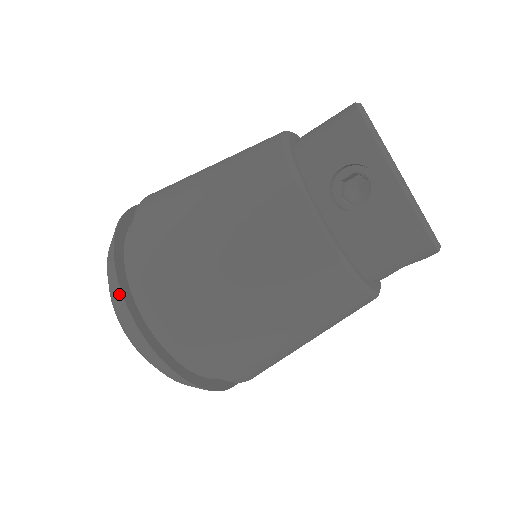
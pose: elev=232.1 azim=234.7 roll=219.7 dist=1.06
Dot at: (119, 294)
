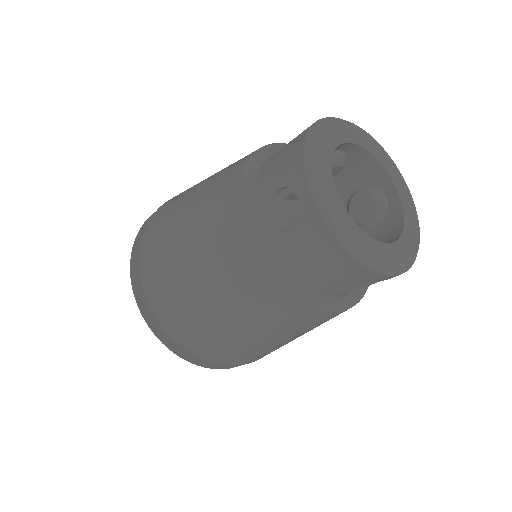
Dot at: (131, 279)
